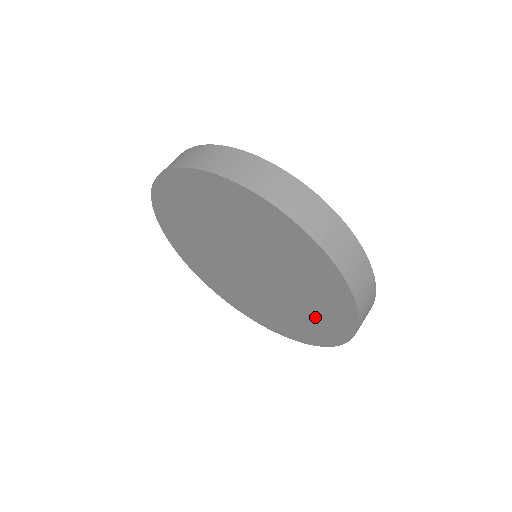
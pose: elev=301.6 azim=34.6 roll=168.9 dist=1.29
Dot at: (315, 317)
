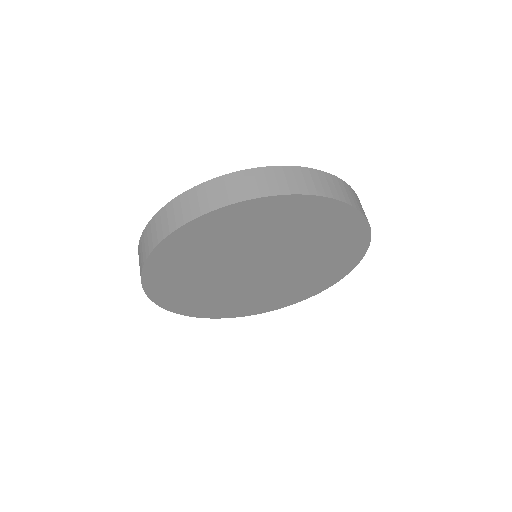
Dot at: (312, 280)
